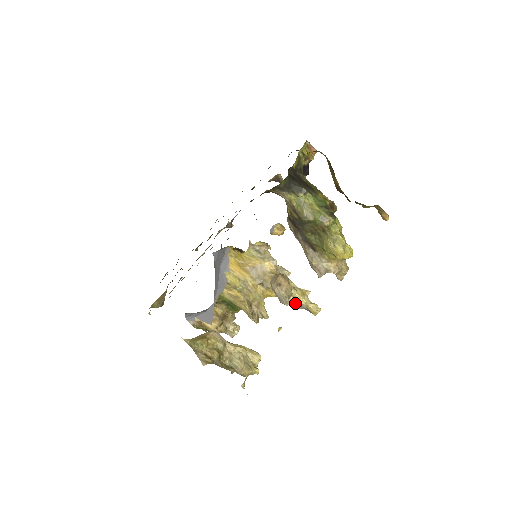
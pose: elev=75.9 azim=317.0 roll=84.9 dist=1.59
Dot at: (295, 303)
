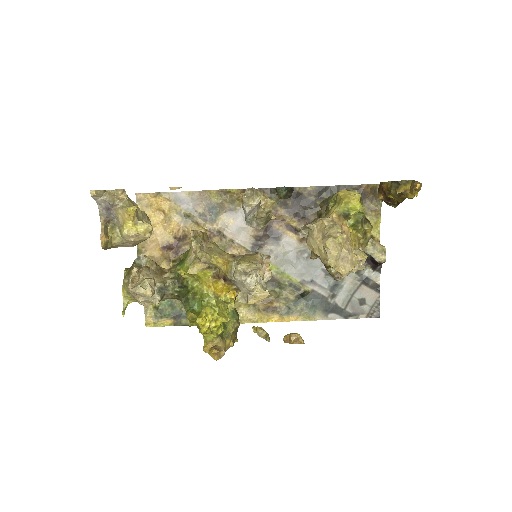
Dot at: (254, 208)
